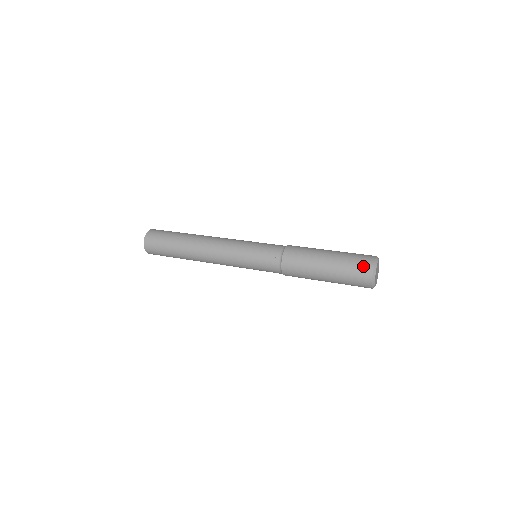
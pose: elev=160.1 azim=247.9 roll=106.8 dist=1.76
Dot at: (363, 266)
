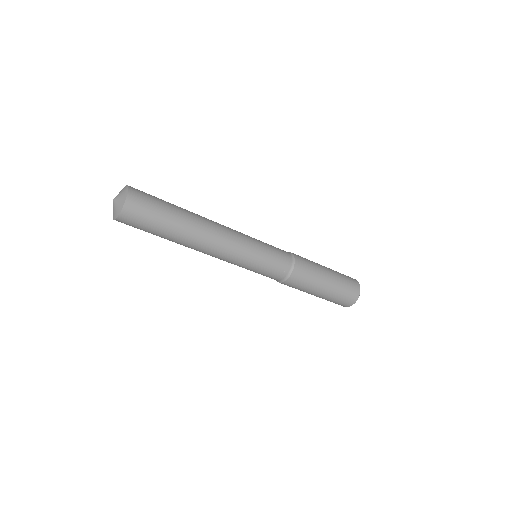
Dot at: occluded
